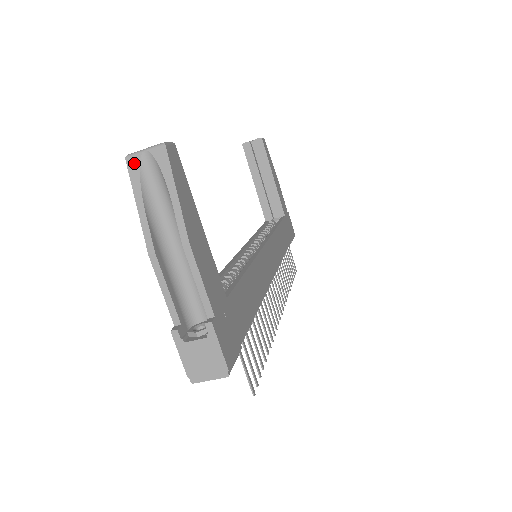
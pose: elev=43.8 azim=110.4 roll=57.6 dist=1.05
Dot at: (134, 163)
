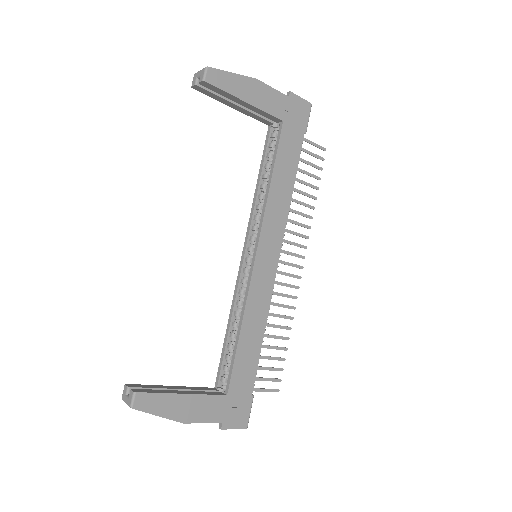
Dot at: occluded
